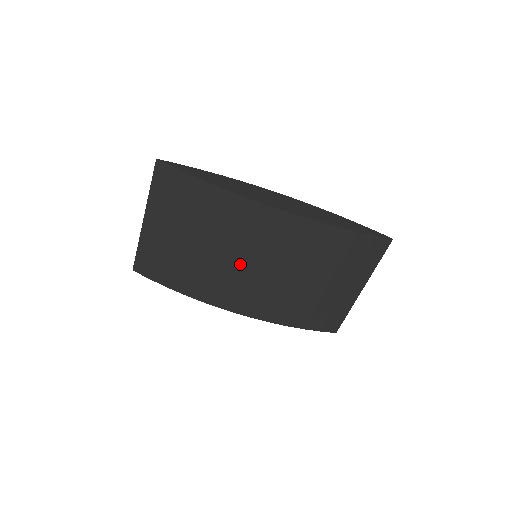
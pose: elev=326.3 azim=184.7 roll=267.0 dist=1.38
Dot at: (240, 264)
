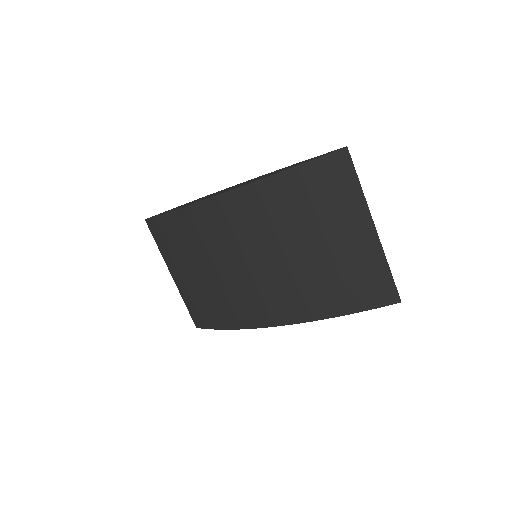
Dot at: (237, 270)
